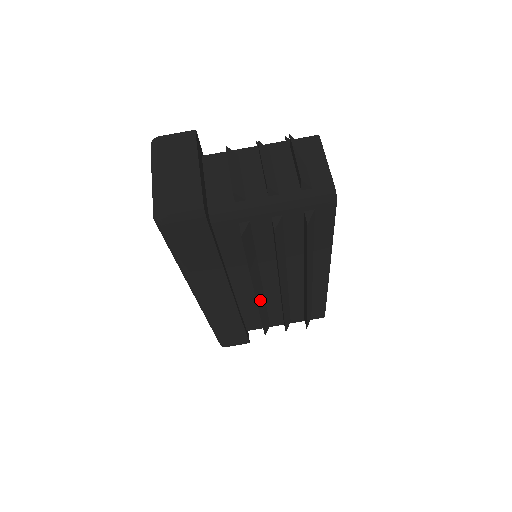
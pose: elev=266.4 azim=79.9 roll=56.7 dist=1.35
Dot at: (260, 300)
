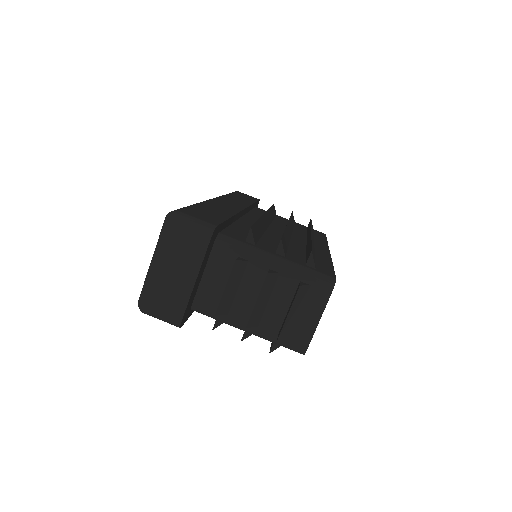
Dot at: occluded
